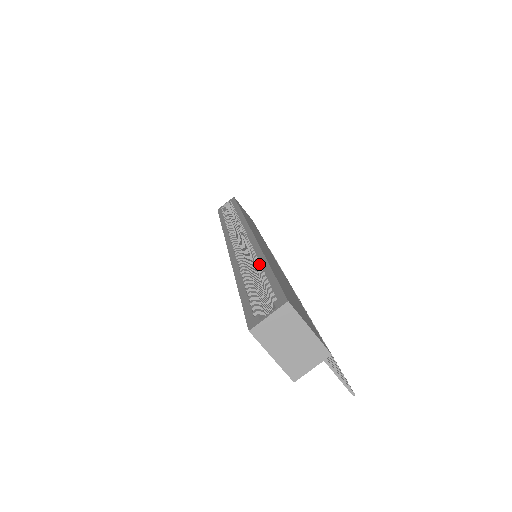
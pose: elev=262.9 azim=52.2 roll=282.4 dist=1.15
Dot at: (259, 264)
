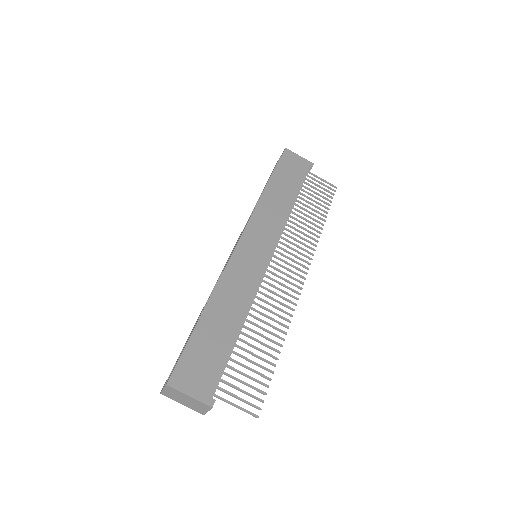
Dot at: occluded
